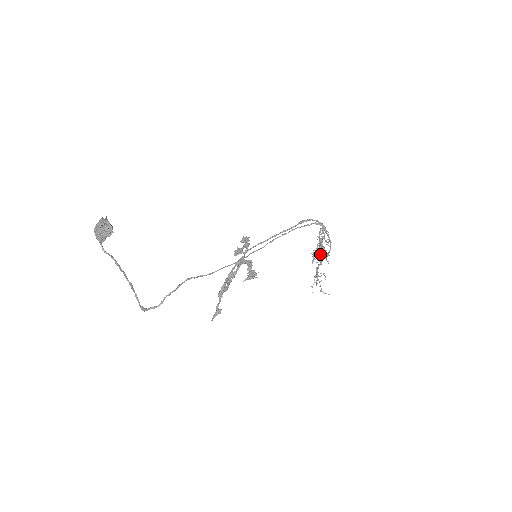
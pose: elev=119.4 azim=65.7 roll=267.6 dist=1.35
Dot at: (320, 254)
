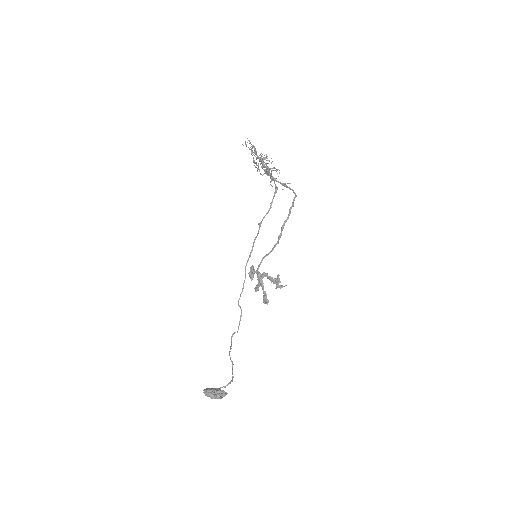
Dot at: occluded
